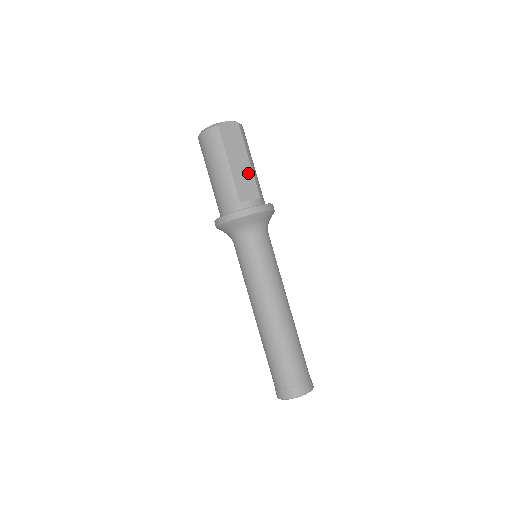
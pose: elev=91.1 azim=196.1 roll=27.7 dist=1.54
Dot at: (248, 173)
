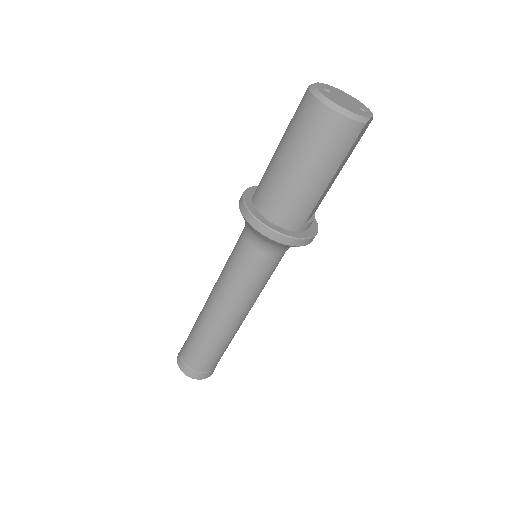
Dot at: (331, 185)
